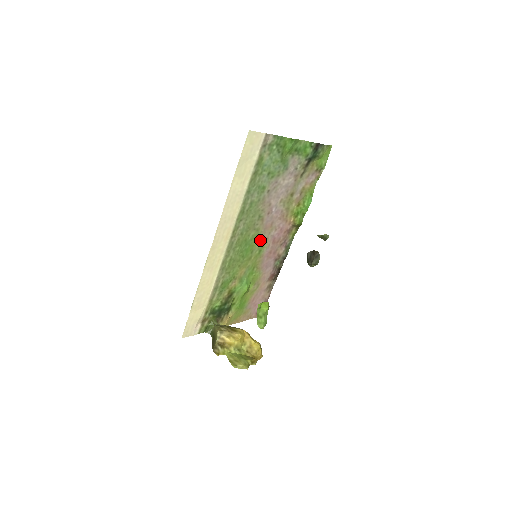
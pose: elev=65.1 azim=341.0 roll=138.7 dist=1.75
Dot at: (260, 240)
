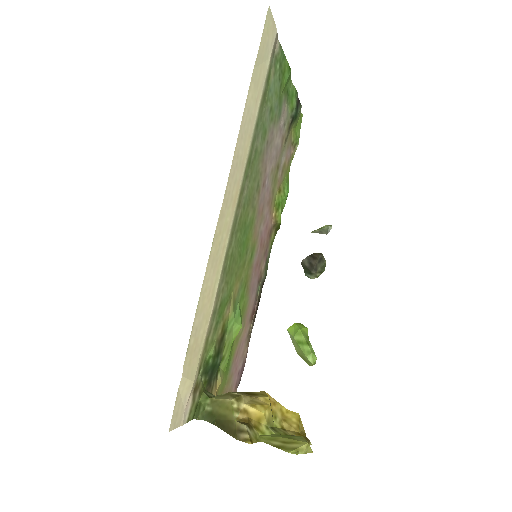
Dot at: (253, 233)
